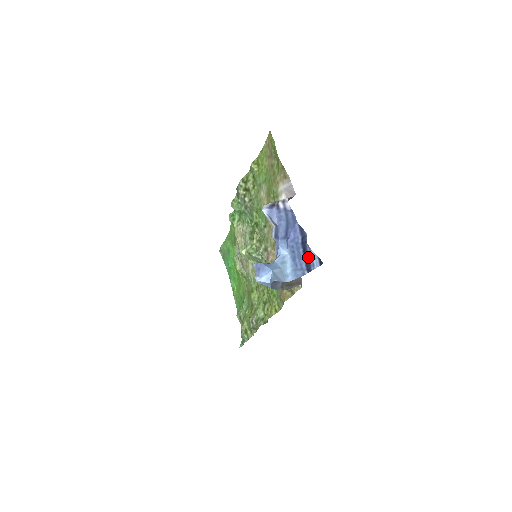
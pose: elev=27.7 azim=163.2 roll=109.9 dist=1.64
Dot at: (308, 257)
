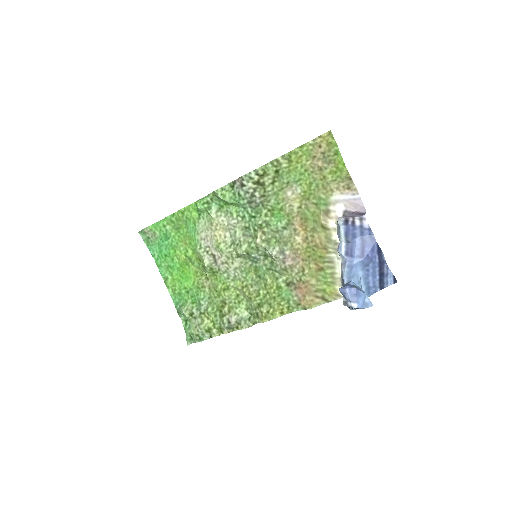
Dot at: (383, 276)
